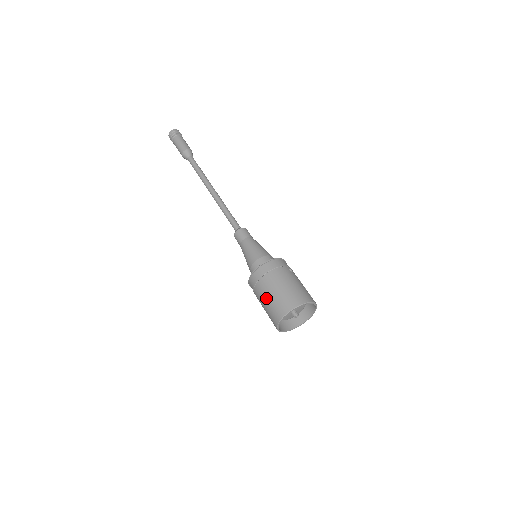
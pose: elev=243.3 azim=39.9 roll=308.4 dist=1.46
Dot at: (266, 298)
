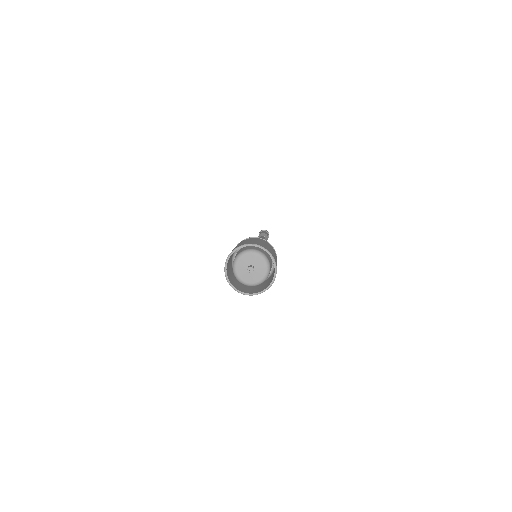
Dot at: (248, 240)
